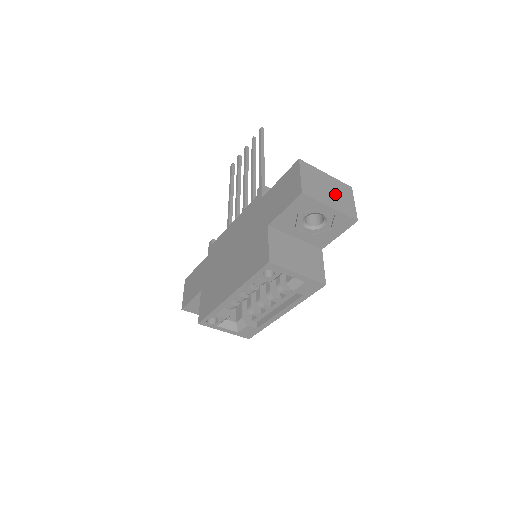
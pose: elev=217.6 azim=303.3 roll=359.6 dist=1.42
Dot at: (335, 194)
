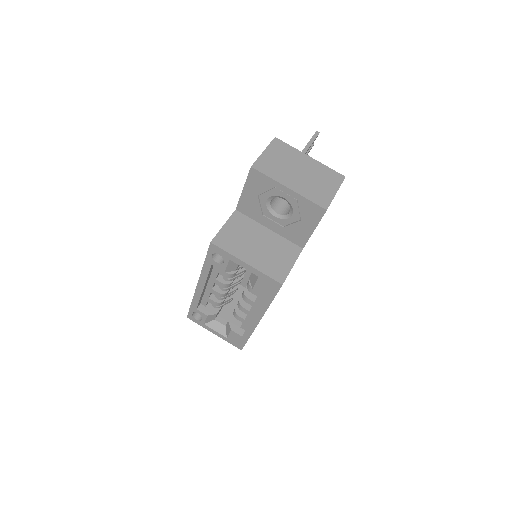
Dot at: (308, 178)
